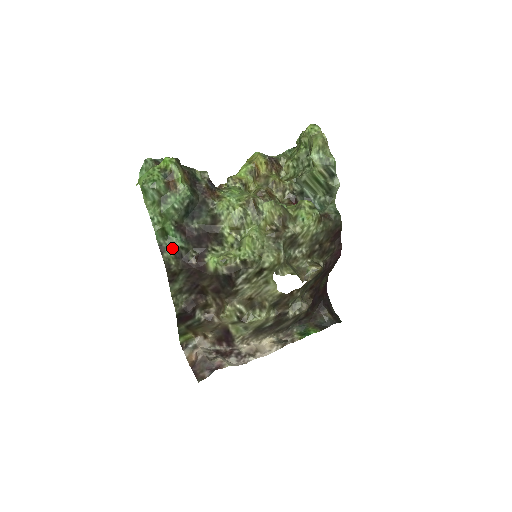
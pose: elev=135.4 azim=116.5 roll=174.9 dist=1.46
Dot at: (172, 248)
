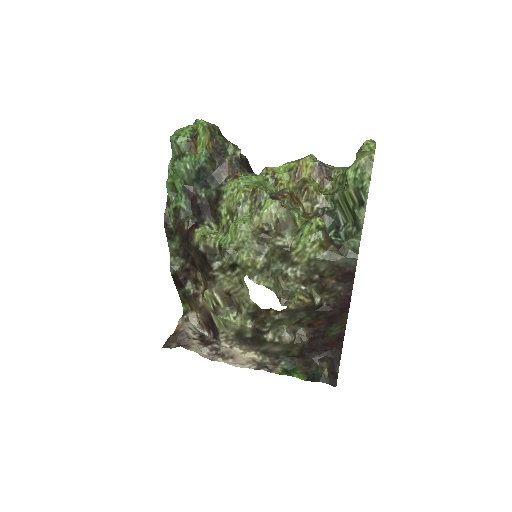
Dot at: (175, 206)
